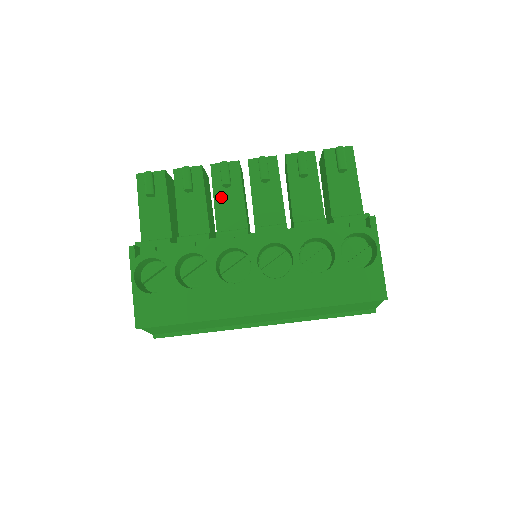
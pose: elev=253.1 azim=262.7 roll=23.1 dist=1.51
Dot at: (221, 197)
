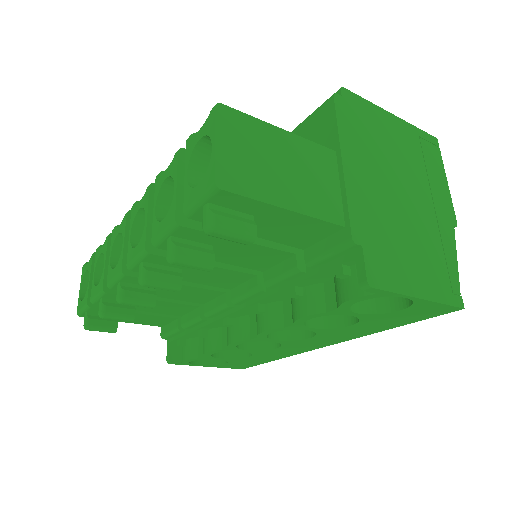
Dot at: (163, 294)
